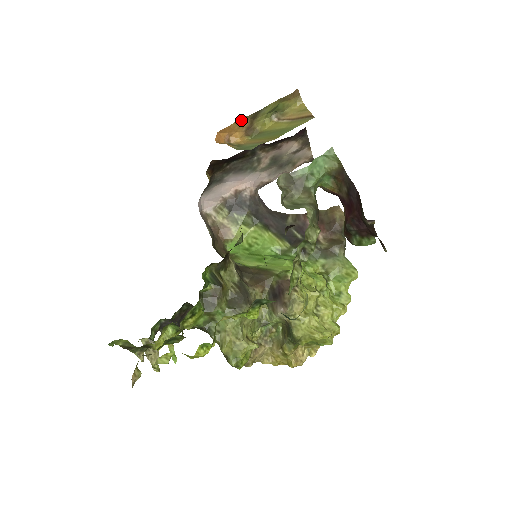
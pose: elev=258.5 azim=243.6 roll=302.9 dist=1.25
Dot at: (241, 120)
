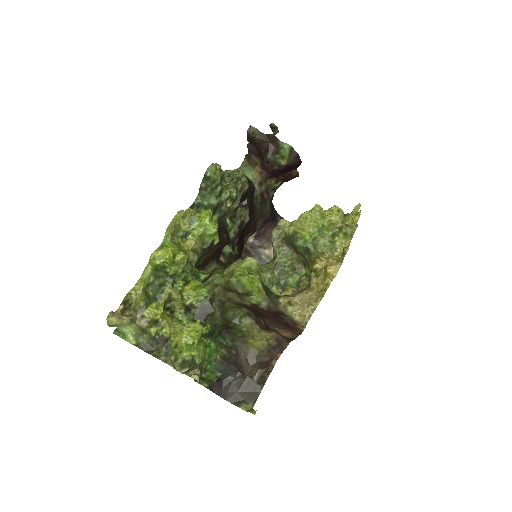
Dot at: occluded
